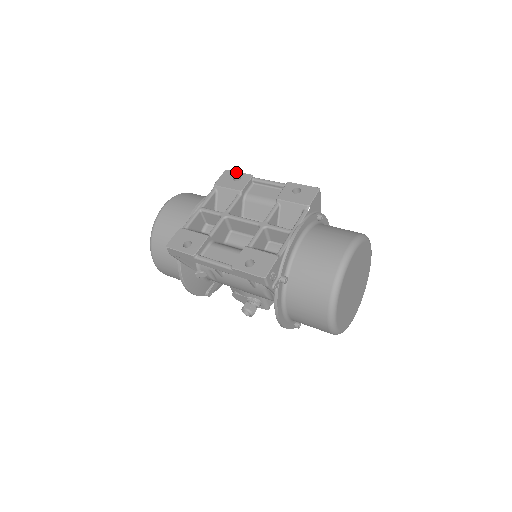
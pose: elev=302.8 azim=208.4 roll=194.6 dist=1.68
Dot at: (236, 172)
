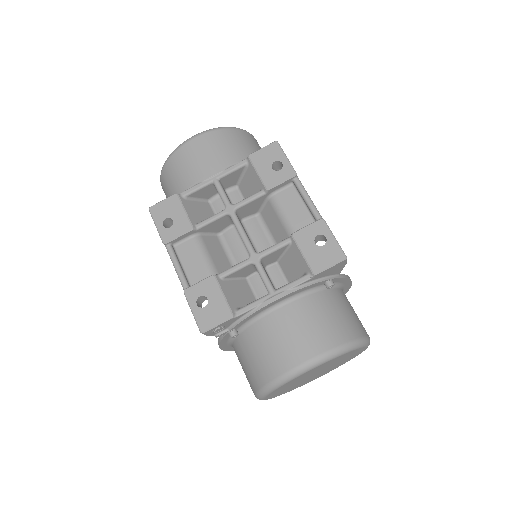
Dot at: (283, 154)
